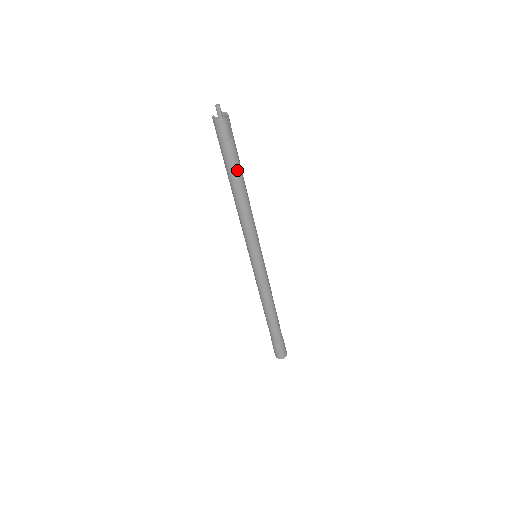
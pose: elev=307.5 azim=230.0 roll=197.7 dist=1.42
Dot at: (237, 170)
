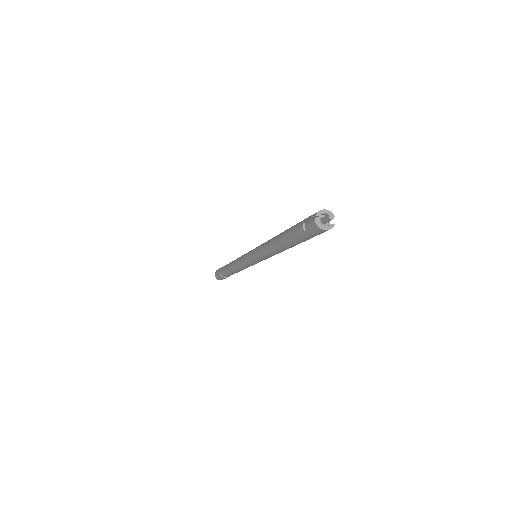
Dot at: occluded
